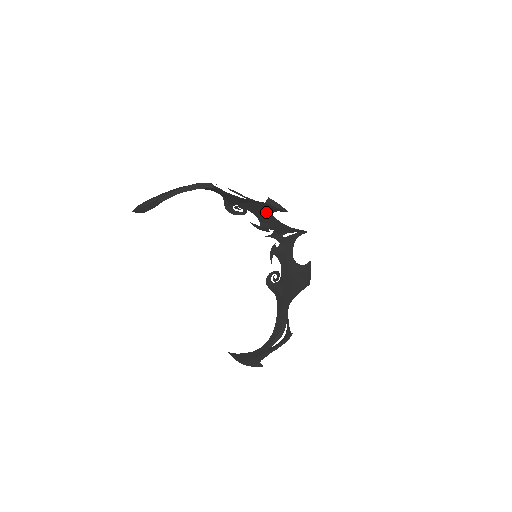
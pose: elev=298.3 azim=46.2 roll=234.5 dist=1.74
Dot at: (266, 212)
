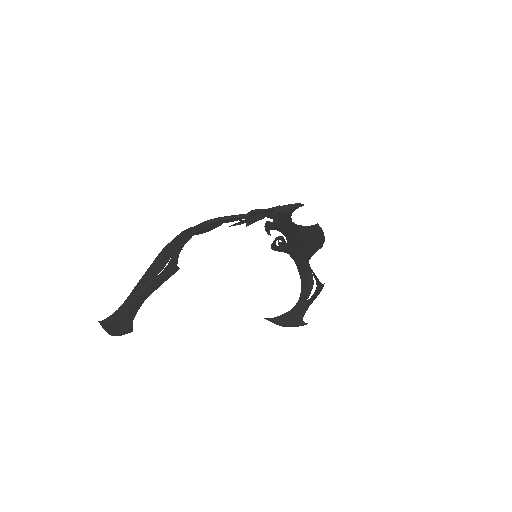
Dot at: occluded
